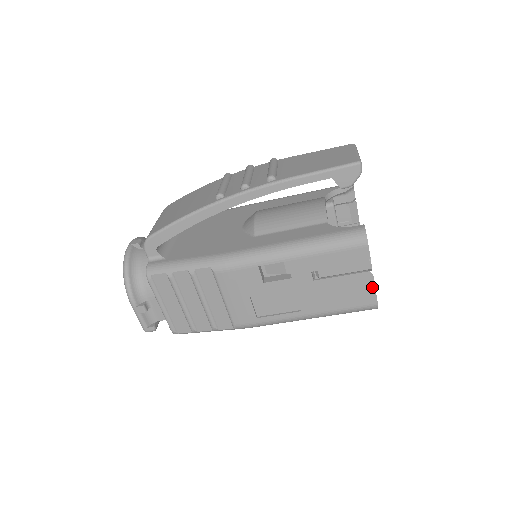
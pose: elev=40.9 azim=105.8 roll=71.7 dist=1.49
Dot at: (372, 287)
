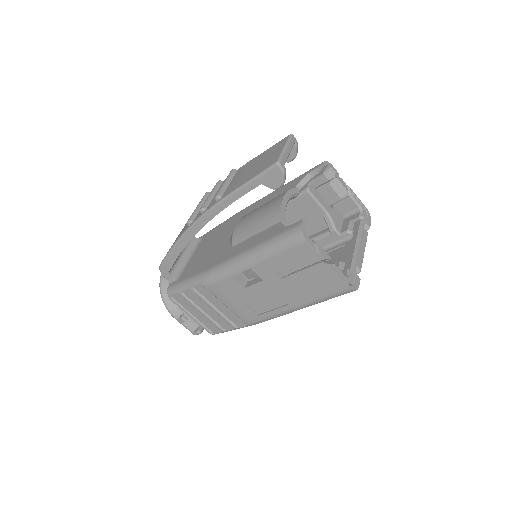
Dot at: (334, 274)
